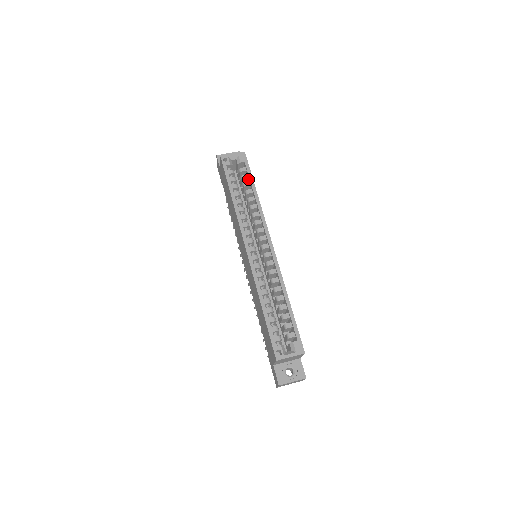
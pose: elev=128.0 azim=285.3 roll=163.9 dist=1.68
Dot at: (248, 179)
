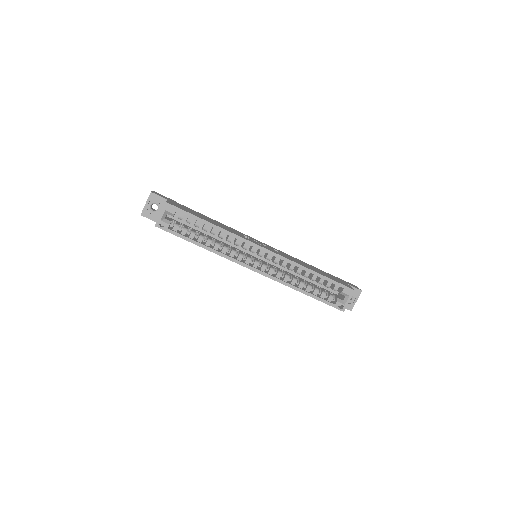
Dot at: (192, 218)
